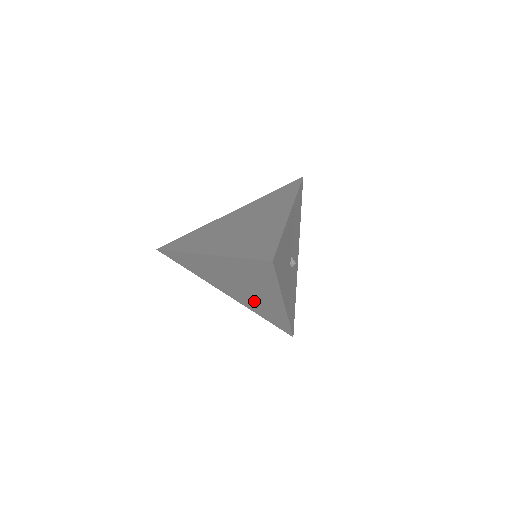
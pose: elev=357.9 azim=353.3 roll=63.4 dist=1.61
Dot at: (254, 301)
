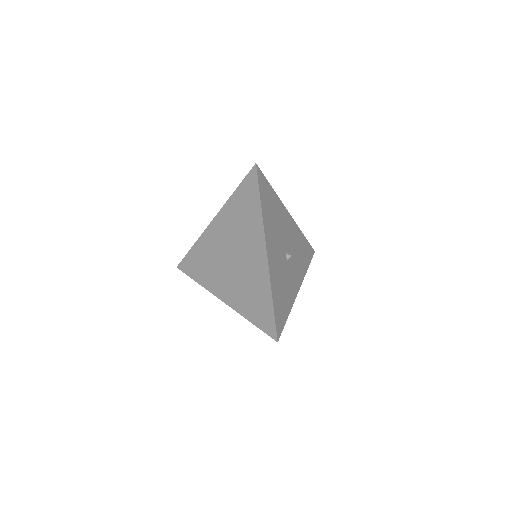
Dot at: occluded
